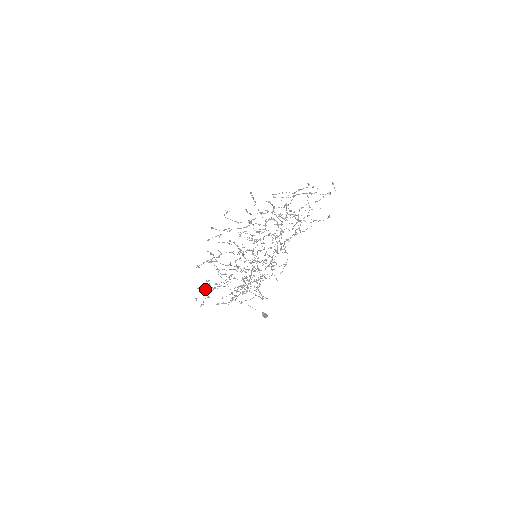
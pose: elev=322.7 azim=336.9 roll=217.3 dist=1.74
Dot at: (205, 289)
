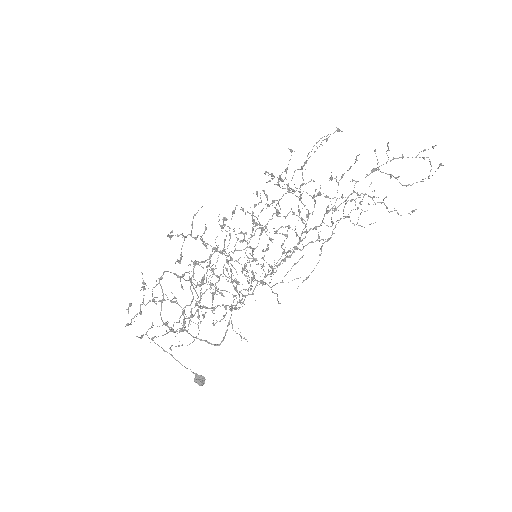
Dot at: occluded
